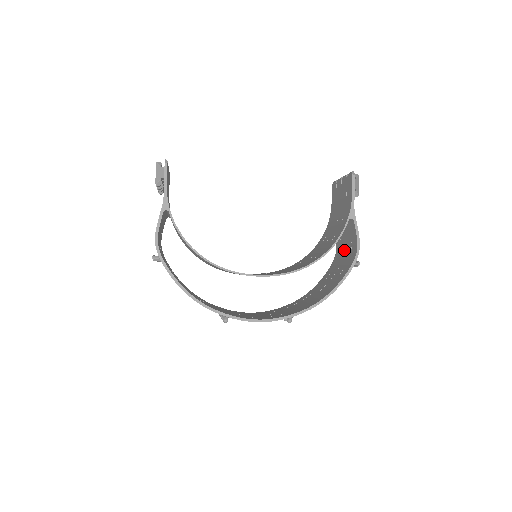
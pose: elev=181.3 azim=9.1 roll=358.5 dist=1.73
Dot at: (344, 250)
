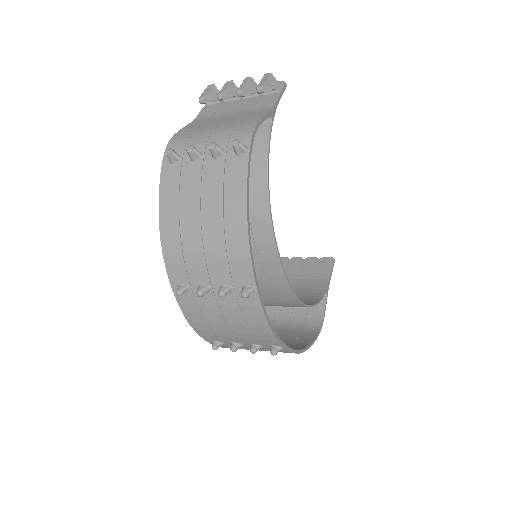
Dot at: (285, 321)
